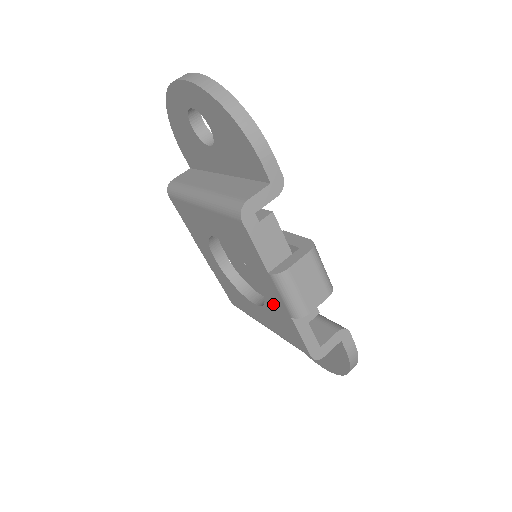
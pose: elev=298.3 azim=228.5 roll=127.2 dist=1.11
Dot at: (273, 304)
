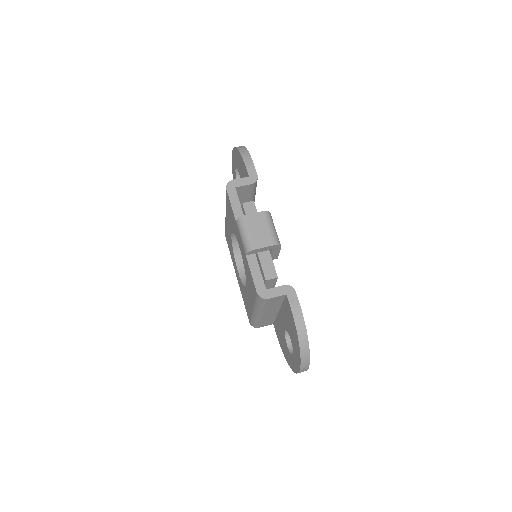
Dot at: (244, 259)
